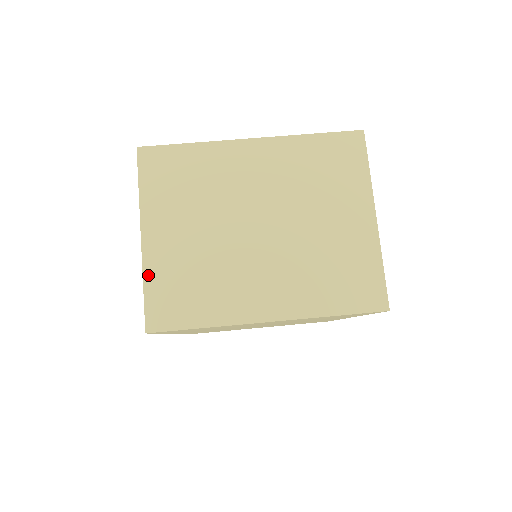
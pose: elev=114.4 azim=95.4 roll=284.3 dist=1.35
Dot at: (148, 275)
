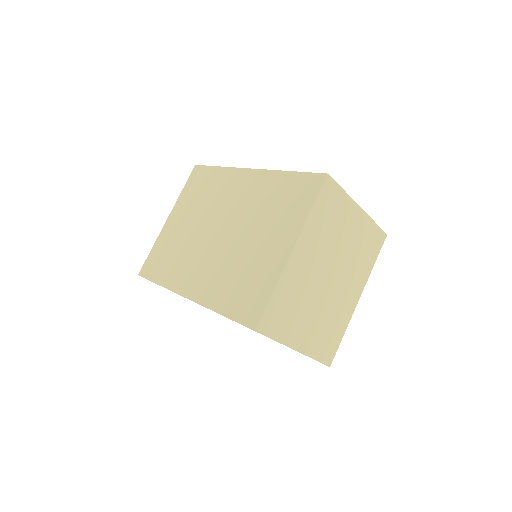
Dot at: (312, 355)
